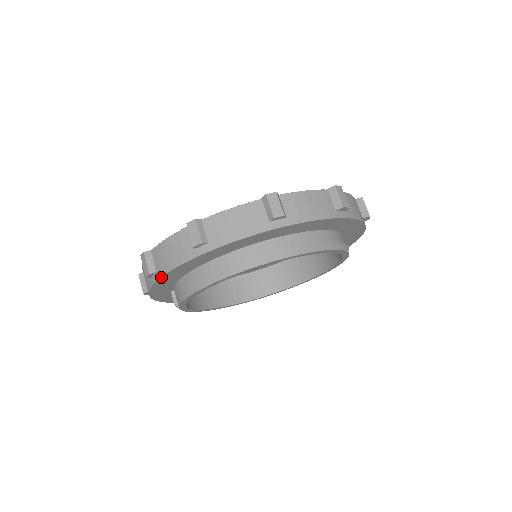
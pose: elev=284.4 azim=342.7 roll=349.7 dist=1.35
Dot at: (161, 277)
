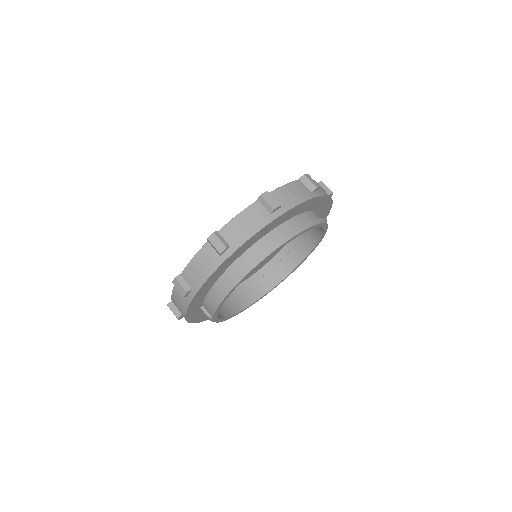
Dot at: (198, 291)
